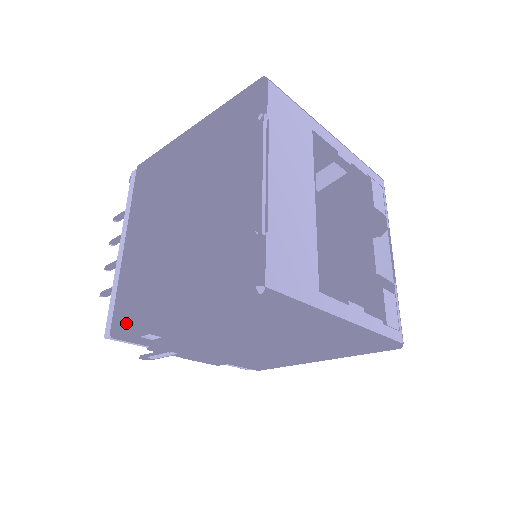
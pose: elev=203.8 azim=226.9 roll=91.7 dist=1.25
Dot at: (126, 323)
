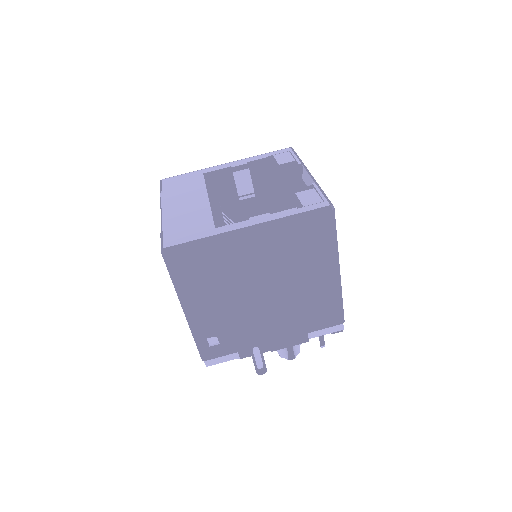
Dot at: occluded
